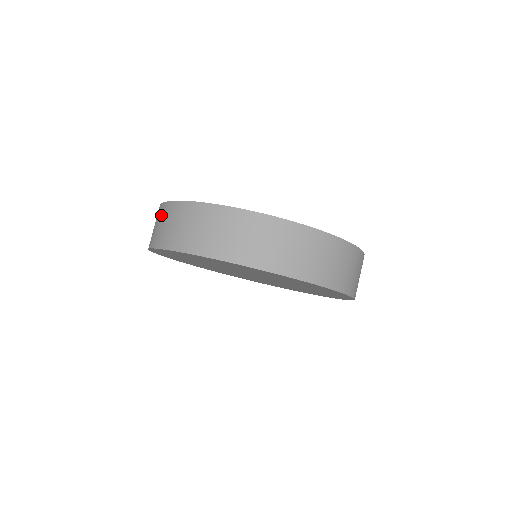
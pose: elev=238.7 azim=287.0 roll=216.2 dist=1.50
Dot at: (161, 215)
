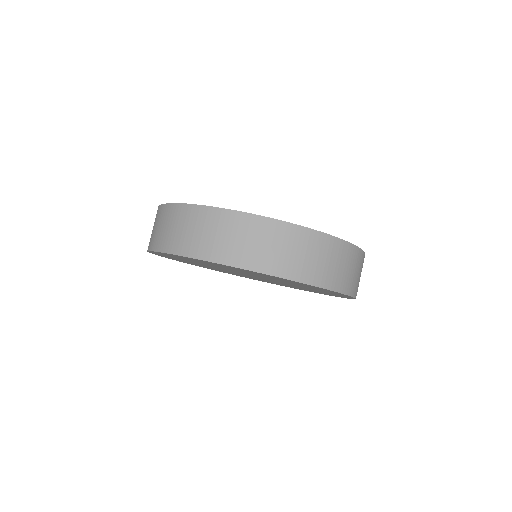
Dot at: (157, 218)
